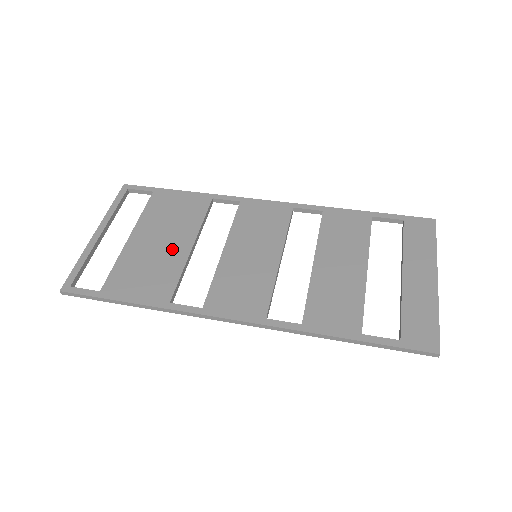
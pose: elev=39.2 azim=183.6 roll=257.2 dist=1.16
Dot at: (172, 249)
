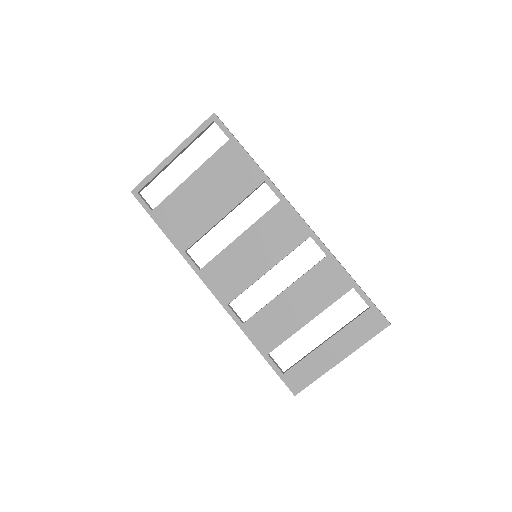
Dot at: (209, 210)
